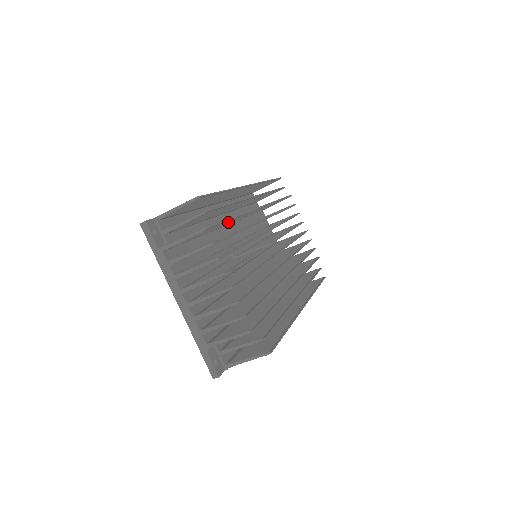
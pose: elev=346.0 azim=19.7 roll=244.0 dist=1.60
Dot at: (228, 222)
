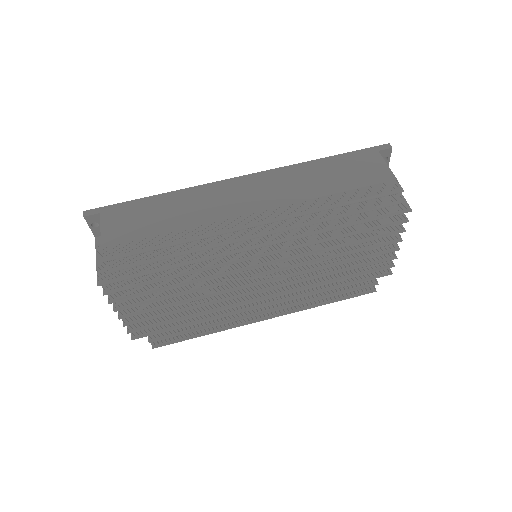
Dot at: occluded
